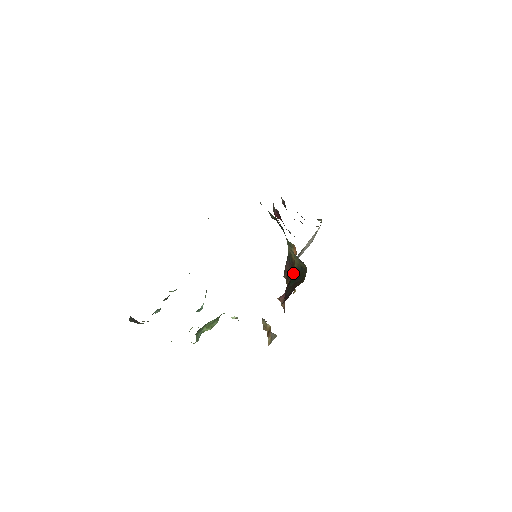
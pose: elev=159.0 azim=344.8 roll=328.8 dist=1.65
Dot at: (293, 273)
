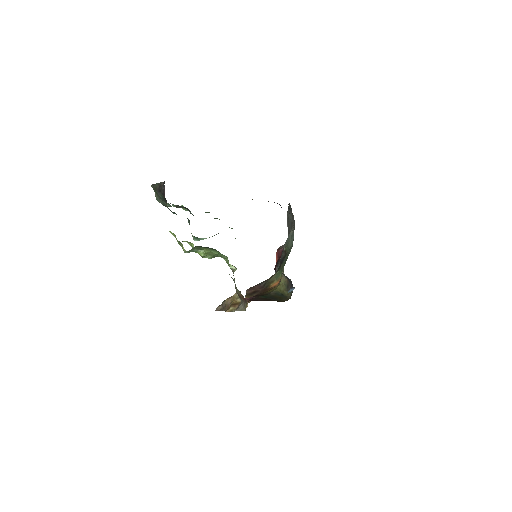
Dot at: (268, 293)
